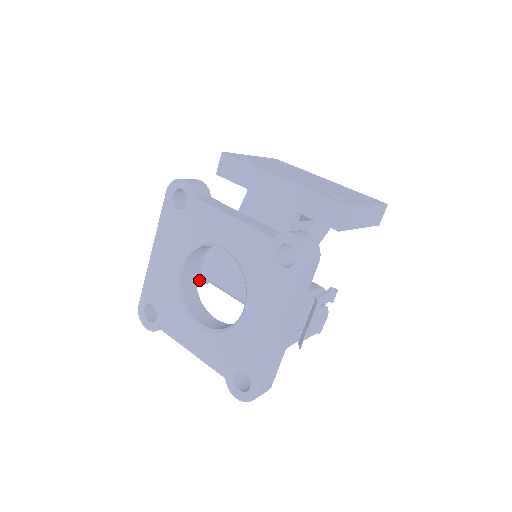
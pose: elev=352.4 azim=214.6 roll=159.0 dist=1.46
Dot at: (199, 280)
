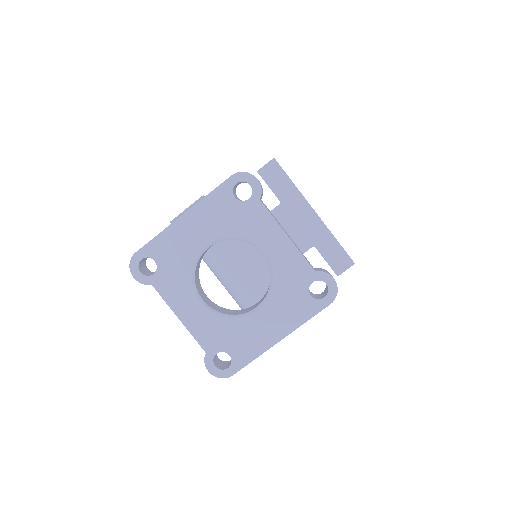
Dot at: occluded
